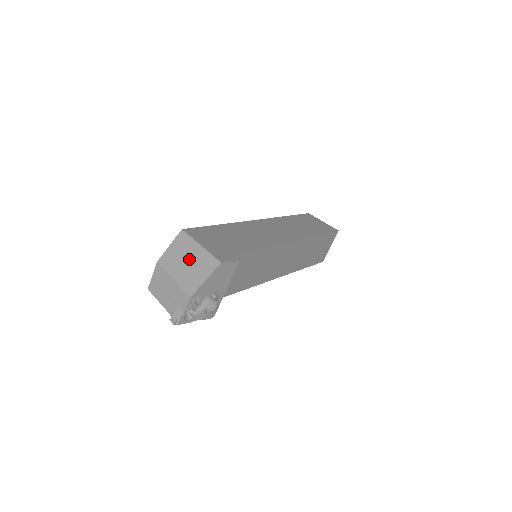
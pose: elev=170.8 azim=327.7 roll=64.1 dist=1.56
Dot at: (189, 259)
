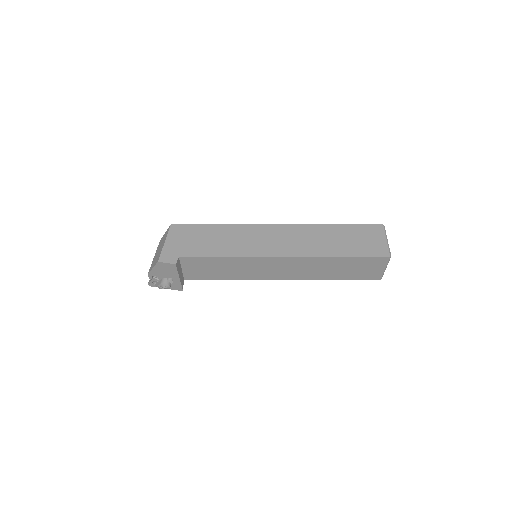
Dot at: (160, 248)
